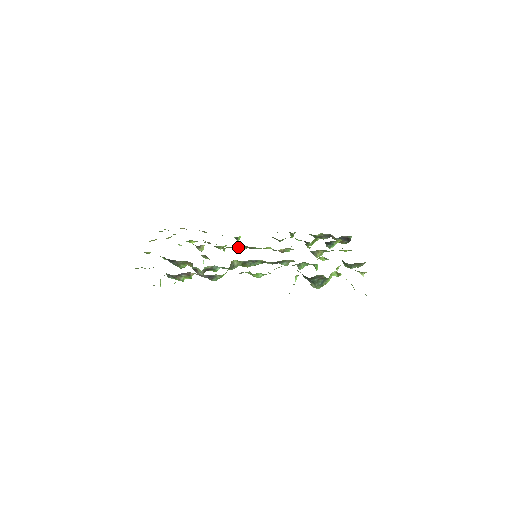
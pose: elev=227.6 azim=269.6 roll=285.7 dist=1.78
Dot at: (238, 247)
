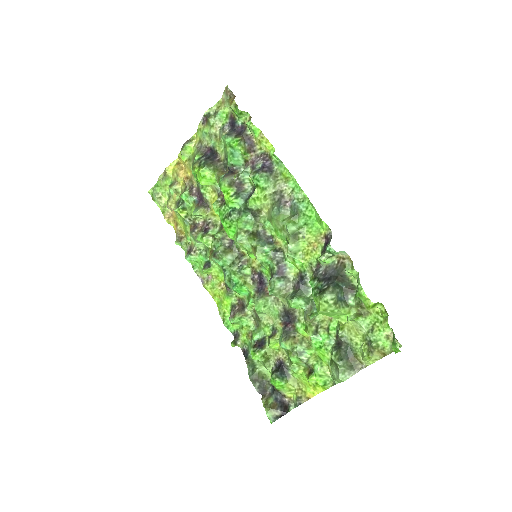
Dot at: (234, 247)
